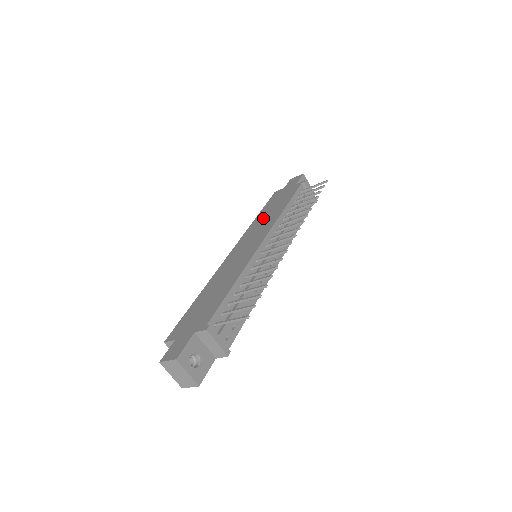
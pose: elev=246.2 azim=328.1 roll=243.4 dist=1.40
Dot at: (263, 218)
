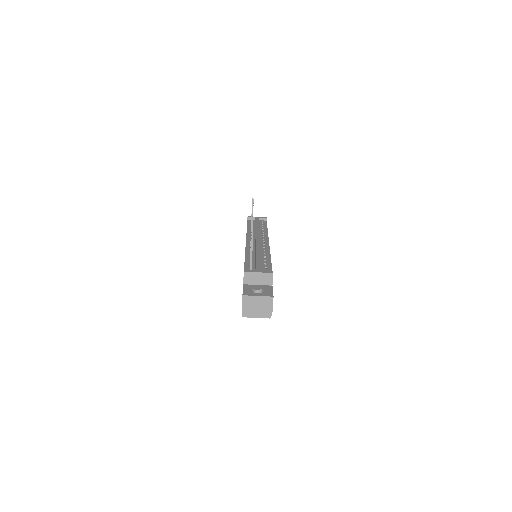
Dot at: occluded
